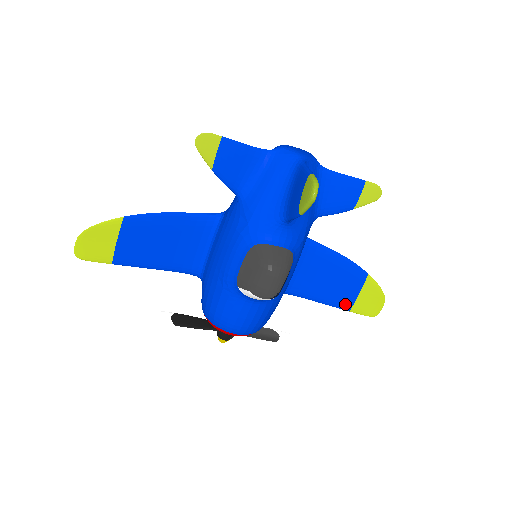
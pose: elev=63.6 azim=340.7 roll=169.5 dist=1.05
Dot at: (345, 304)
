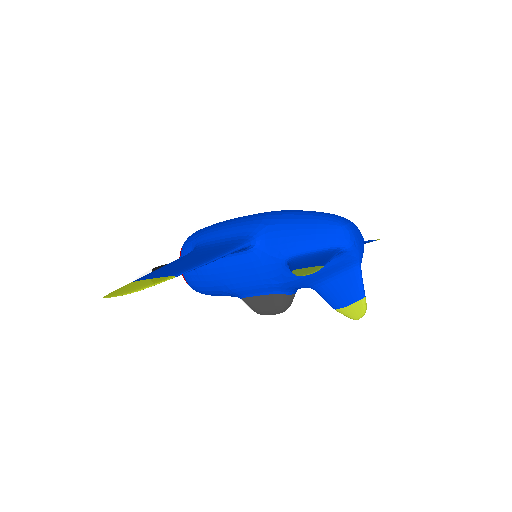
Dot at: occluded
